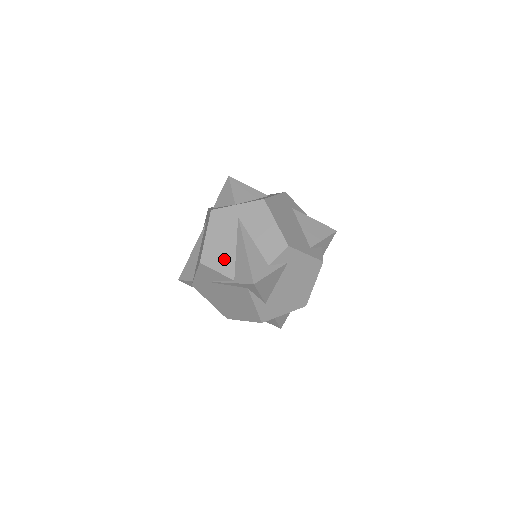
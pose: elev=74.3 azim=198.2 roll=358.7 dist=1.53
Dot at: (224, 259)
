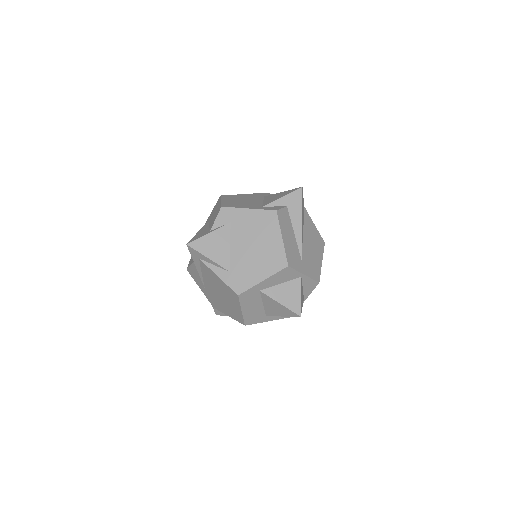
Dot at: occluded
